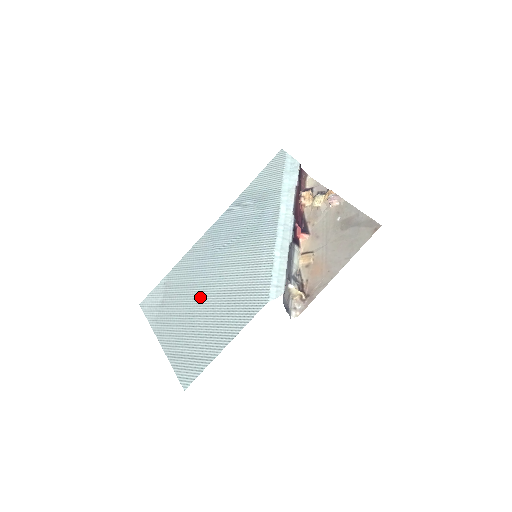
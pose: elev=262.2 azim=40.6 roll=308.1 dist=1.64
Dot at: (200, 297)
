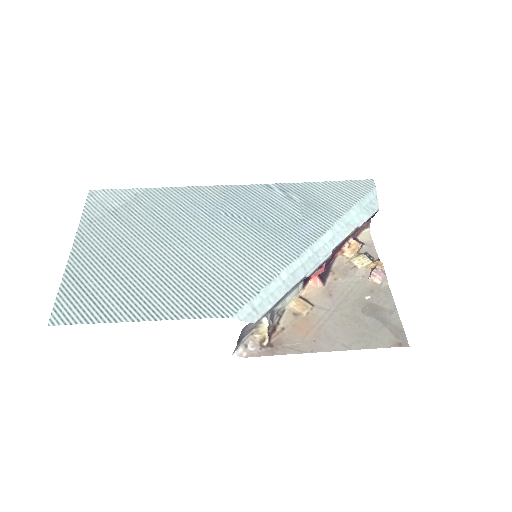
Dot at: (161, 242)
